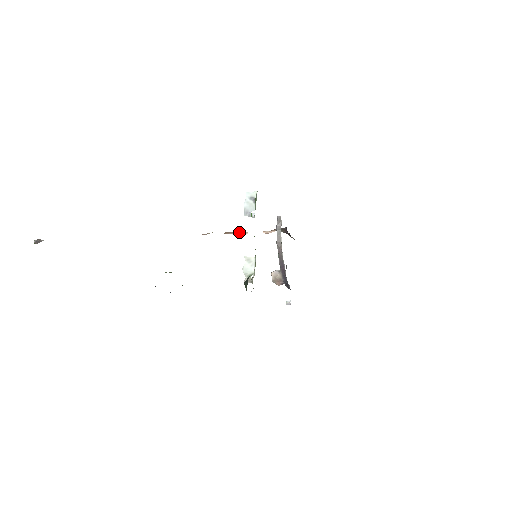
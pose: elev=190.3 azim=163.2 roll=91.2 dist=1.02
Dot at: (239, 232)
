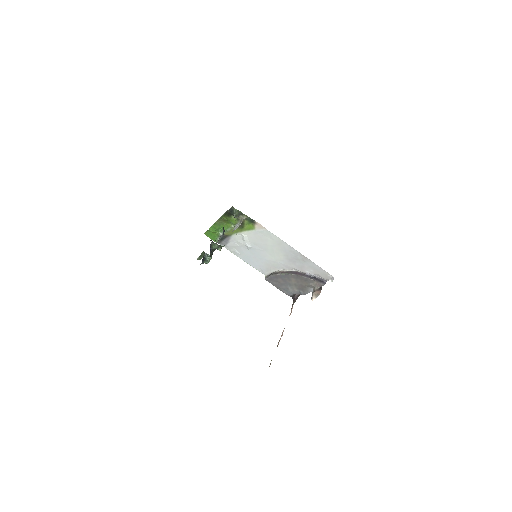
Dot at: (281, 335)
